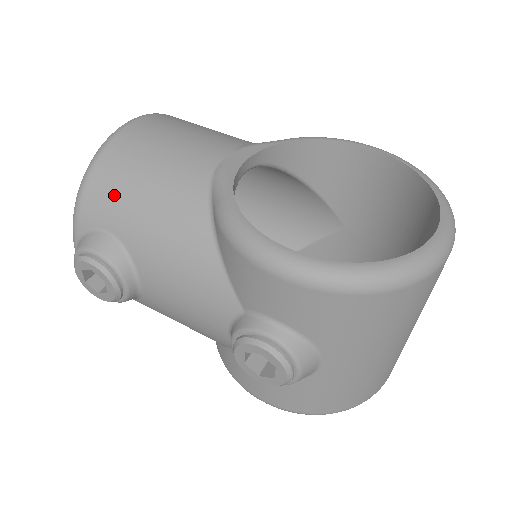
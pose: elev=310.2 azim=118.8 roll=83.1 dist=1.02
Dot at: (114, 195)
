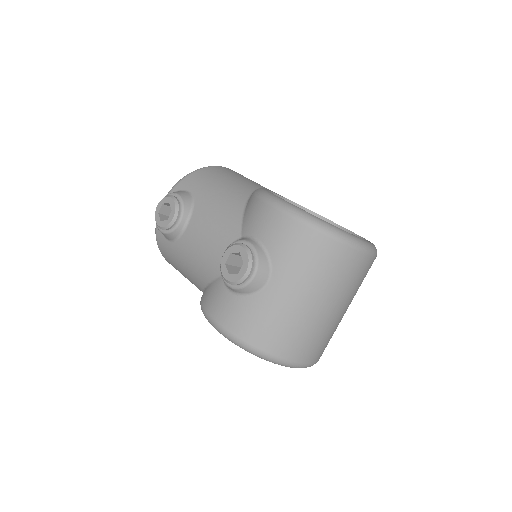
Dot at: (204, 179)
